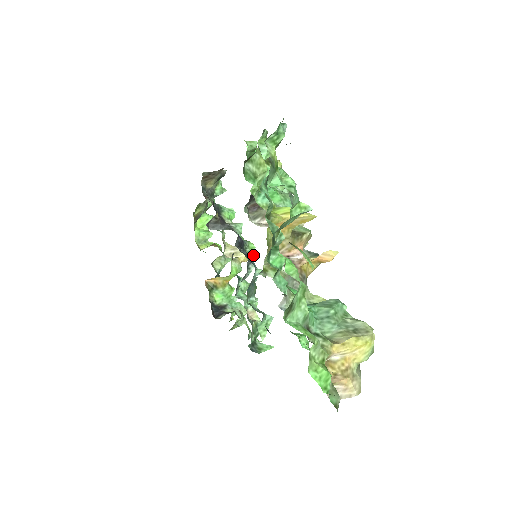
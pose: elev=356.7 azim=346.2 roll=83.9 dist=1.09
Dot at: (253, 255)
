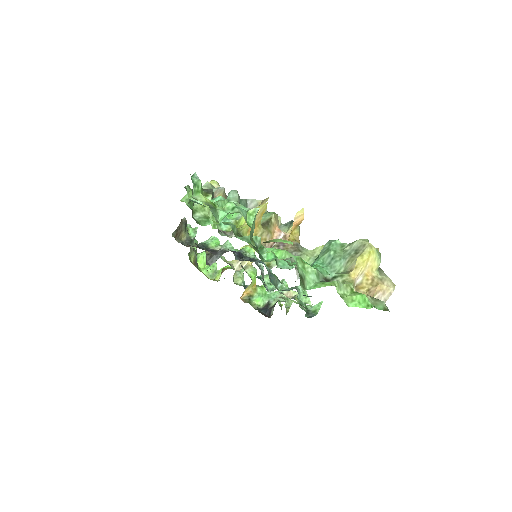
Dot at: (254, 254)
